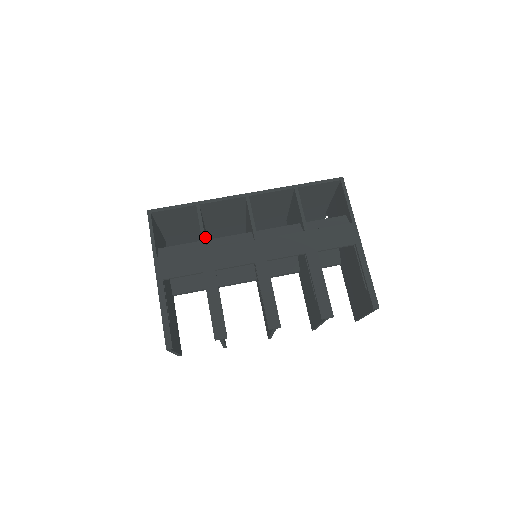
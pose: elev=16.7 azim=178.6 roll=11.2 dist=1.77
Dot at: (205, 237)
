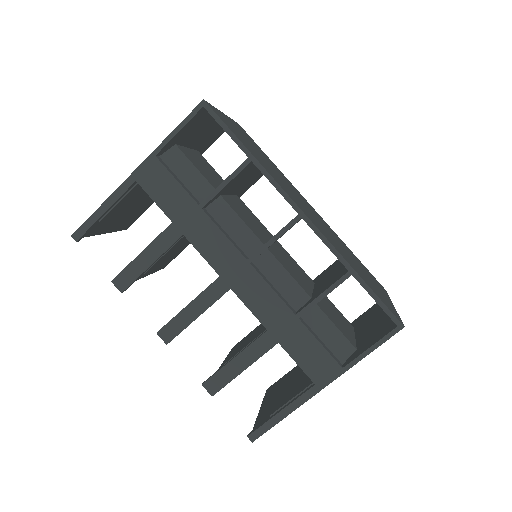
Dot at: (222, 192)
